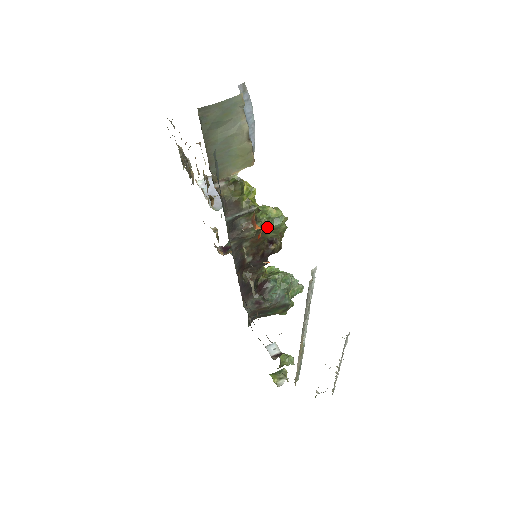
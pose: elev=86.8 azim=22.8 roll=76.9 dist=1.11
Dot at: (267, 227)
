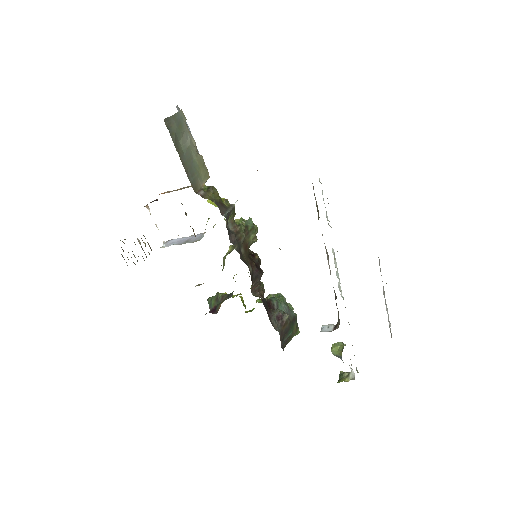
Dot at: (247, 228)
